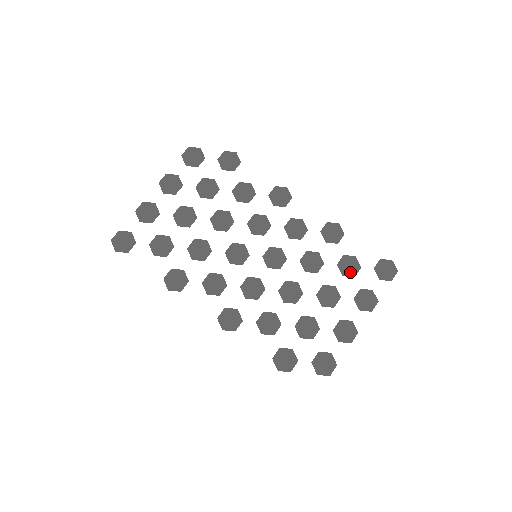
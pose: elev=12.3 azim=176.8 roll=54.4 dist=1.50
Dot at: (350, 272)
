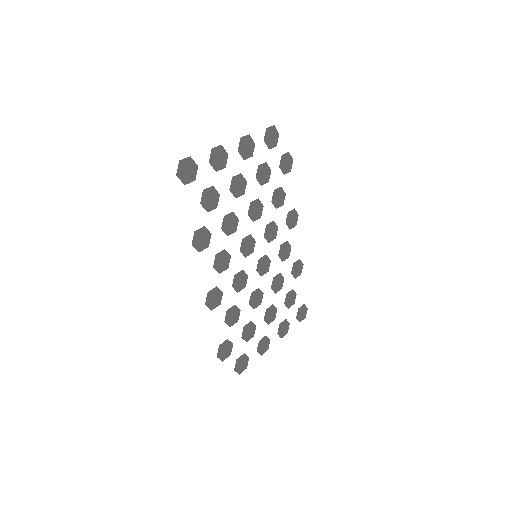
Dot at: (289, 304)
